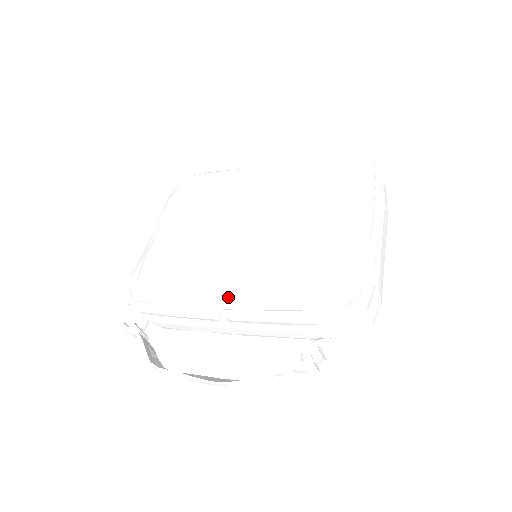
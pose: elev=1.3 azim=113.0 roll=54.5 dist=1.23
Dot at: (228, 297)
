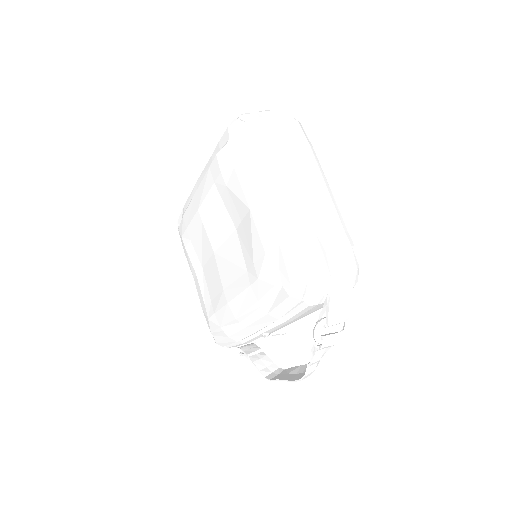
Dot at: (250, 326)
